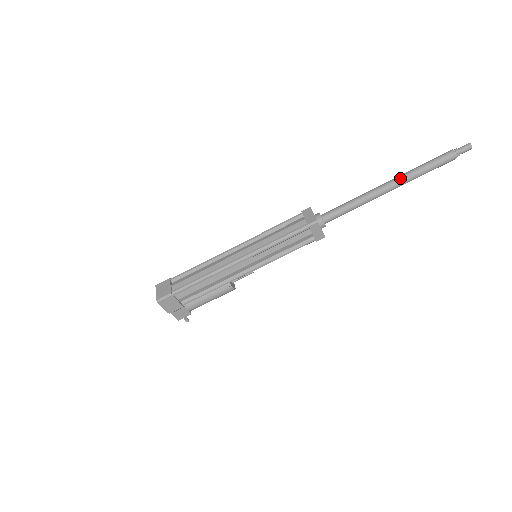
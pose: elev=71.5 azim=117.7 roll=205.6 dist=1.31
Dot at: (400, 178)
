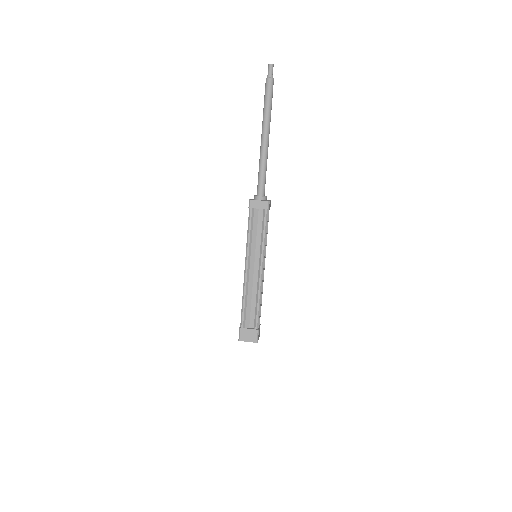
Dot at: (267, 126)
